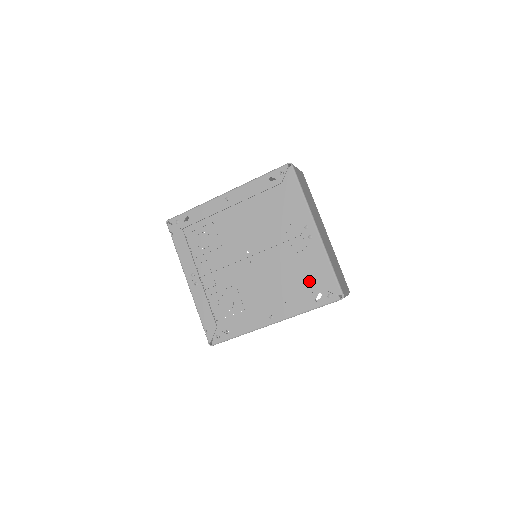
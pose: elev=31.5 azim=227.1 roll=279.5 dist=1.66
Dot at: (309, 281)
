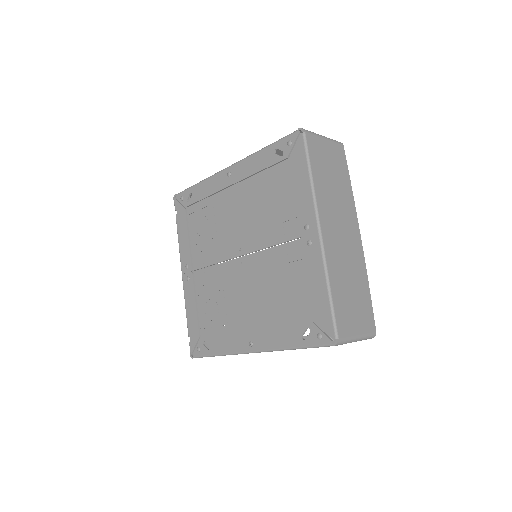
Dot at: (299, 306)
